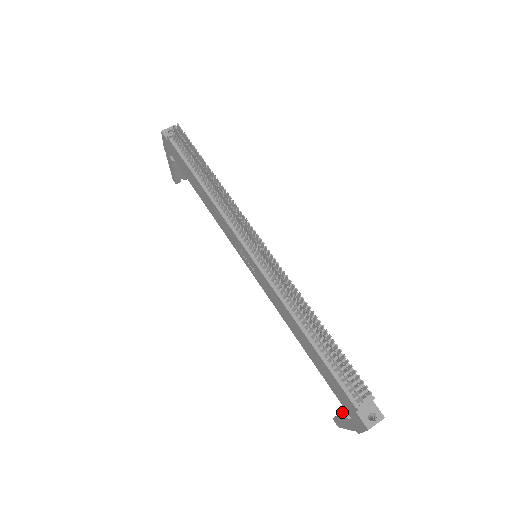
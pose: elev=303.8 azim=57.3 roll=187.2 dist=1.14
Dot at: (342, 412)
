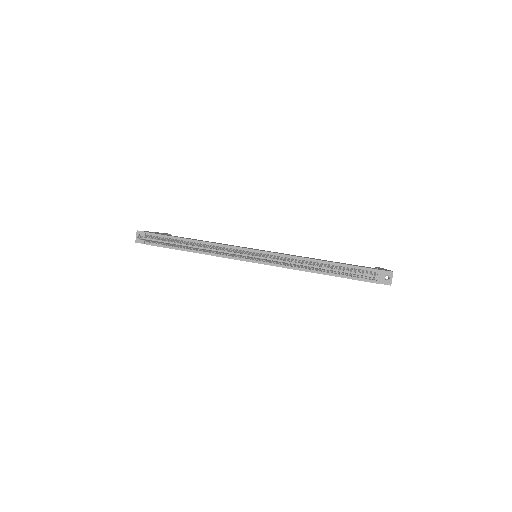
Dot at: occluded
